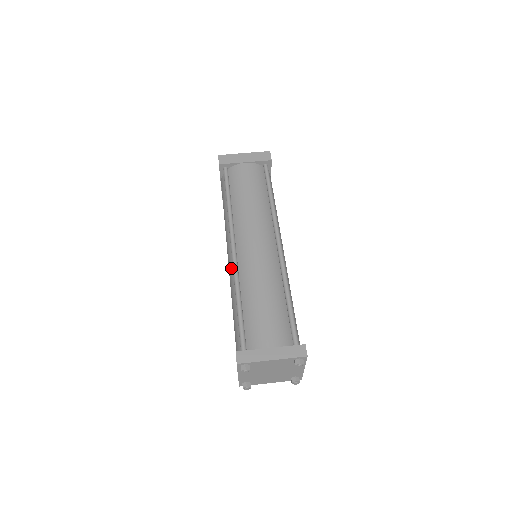
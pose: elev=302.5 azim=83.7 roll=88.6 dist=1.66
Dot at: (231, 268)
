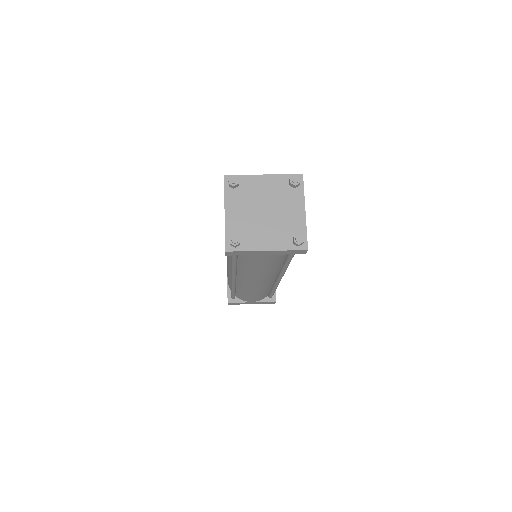
Dot at: occluded
